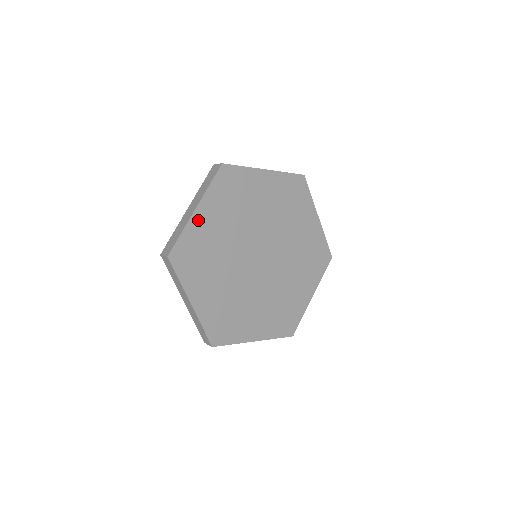
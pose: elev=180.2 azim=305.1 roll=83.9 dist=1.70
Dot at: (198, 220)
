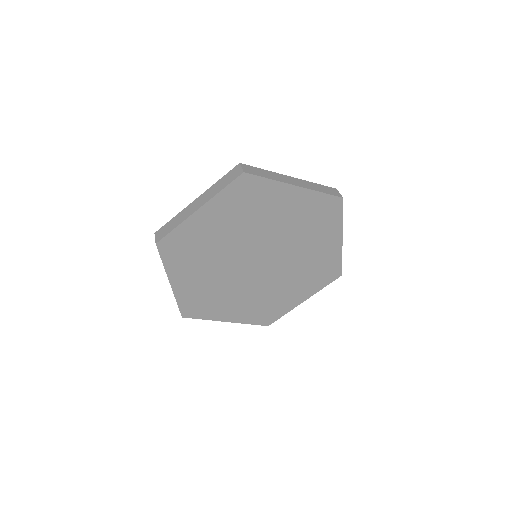
Dot at: (198, 219)
